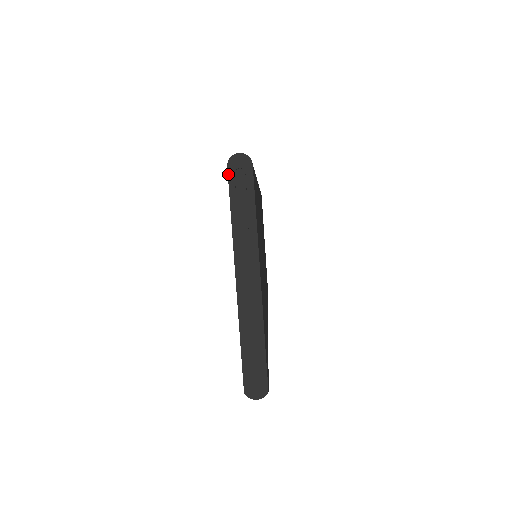
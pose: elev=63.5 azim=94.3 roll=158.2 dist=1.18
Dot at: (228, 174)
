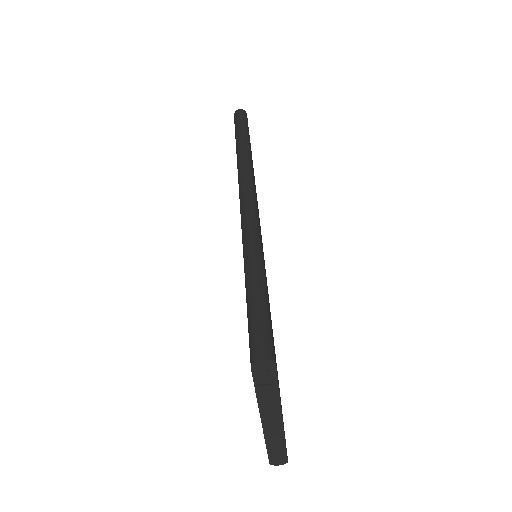
Dot at: (252, 373)
